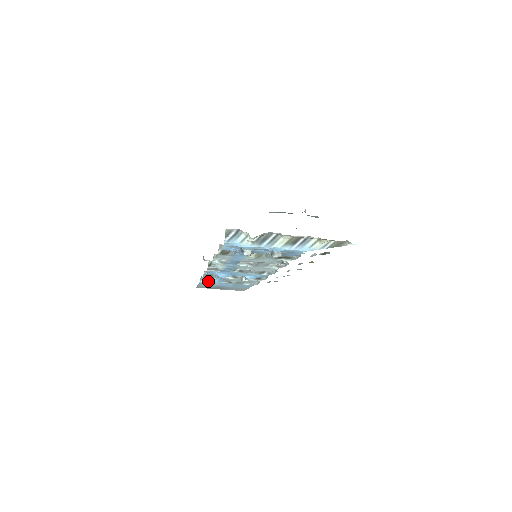
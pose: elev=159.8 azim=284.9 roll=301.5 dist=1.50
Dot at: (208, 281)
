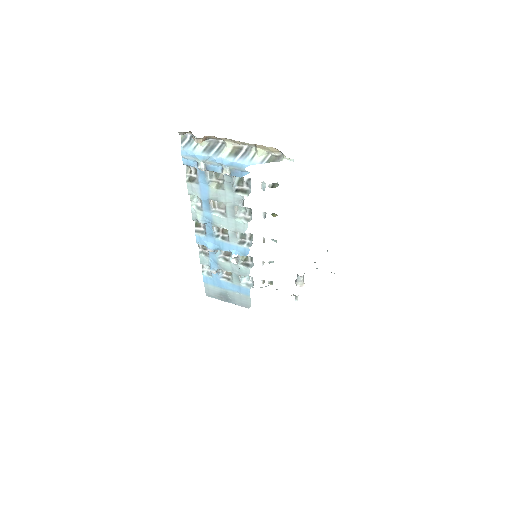
Dot at: (209, 274)
